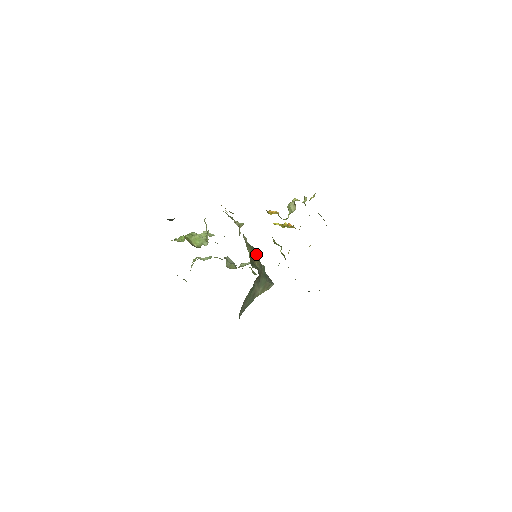
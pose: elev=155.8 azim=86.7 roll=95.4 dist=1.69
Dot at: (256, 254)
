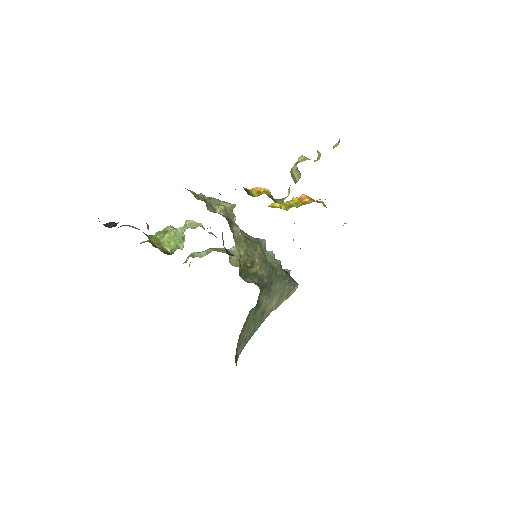
Dot at: (258, 251)
